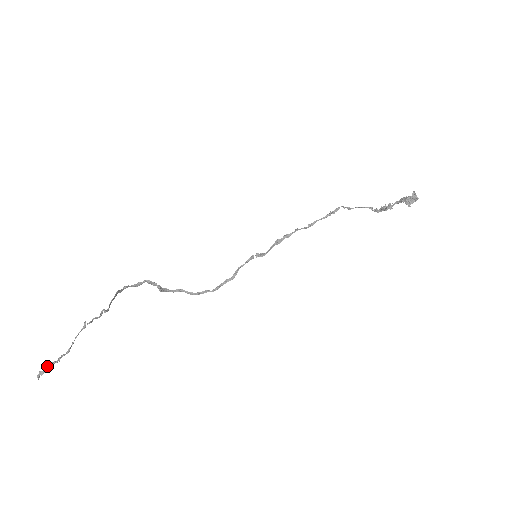
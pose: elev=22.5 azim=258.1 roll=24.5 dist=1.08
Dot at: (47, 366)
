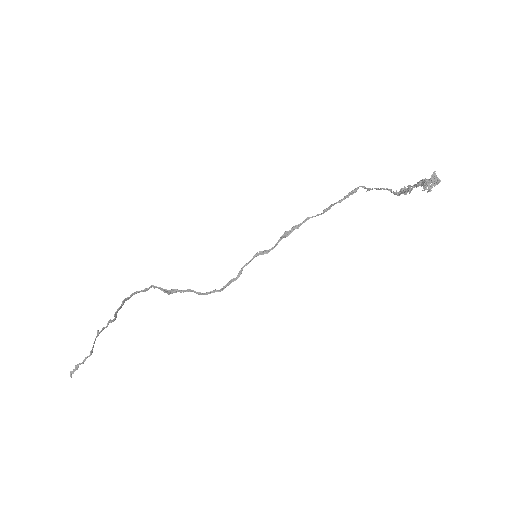
Dot at: (75, 367)
